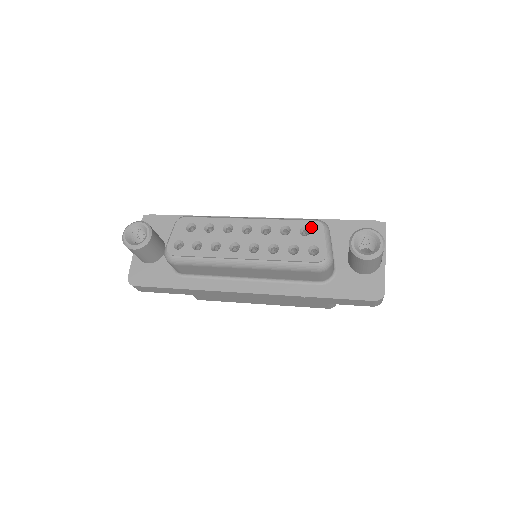
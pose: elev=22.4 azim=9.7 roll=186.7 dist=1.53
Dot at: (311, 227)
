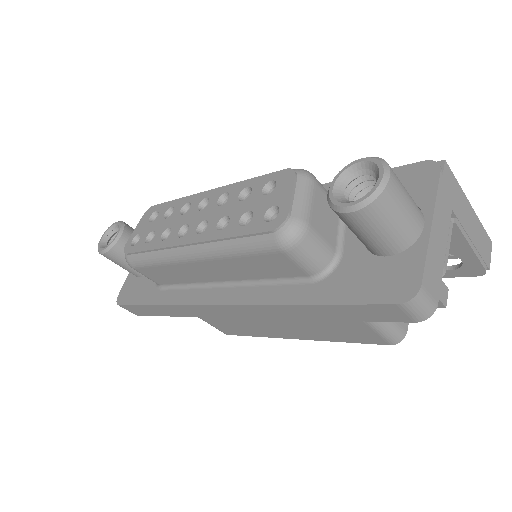
Dot at: (278, 179)
